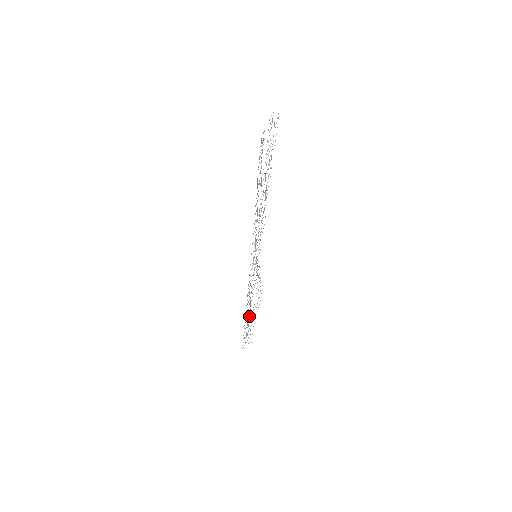
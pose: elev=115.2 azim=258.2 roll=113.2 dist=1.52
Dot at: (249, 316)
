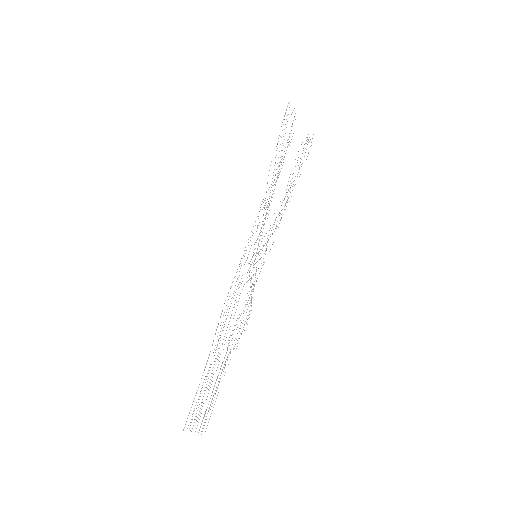
Dot at: (218, 348)
